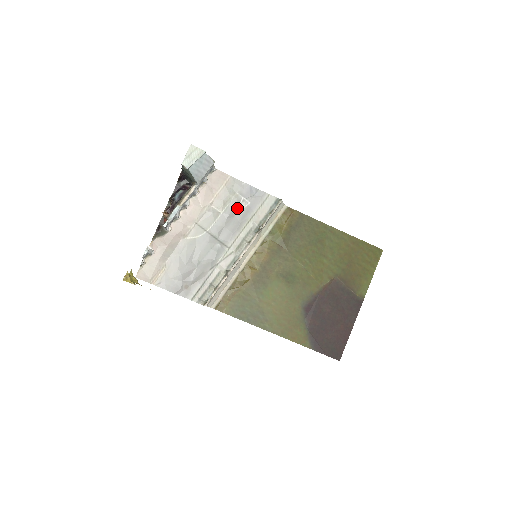
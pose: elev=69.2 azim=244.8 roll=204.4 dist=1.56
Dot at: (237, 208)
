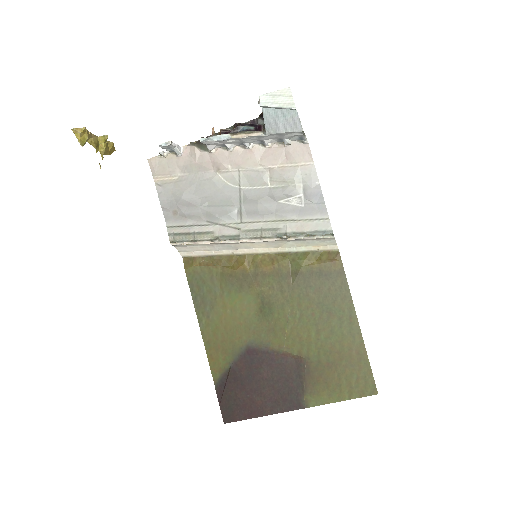
Dot at: (287, 197)
